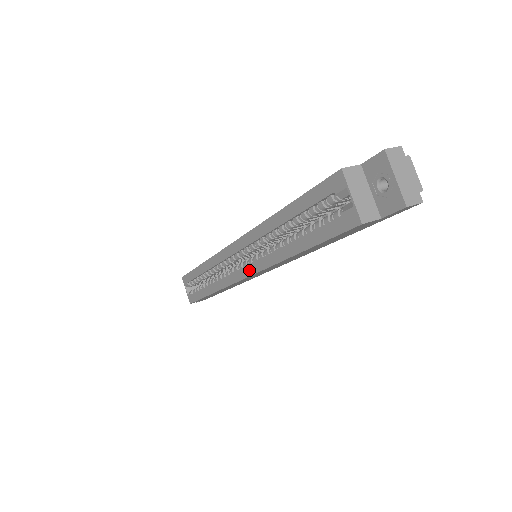
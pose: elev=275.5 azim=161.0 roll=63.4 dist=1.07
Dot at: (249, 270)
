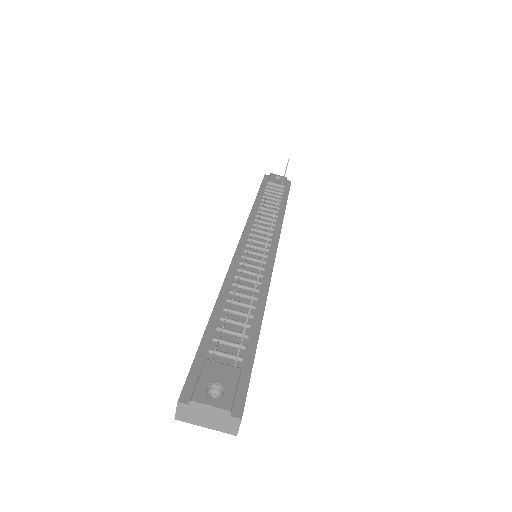
Dot at: occluded
